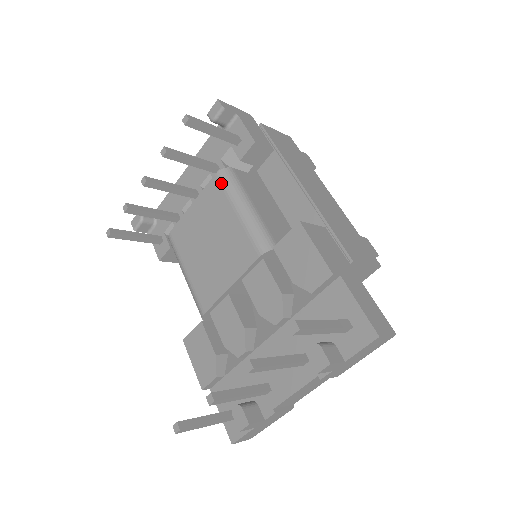
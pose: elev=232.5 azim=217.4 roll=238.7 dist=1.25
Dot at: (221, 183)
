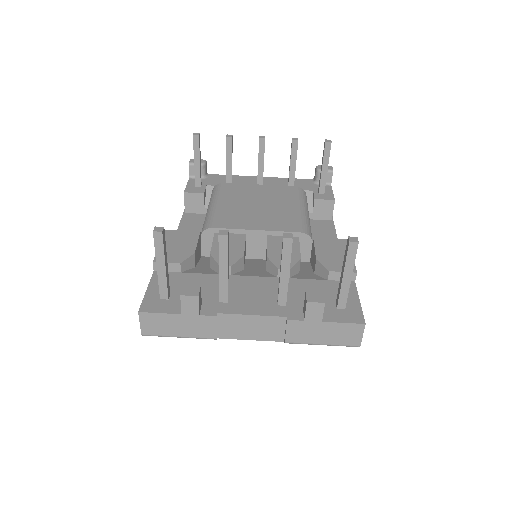
Dot at: (298, 191)
